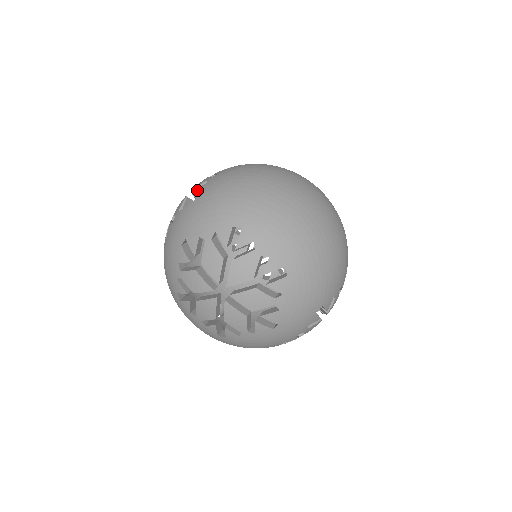
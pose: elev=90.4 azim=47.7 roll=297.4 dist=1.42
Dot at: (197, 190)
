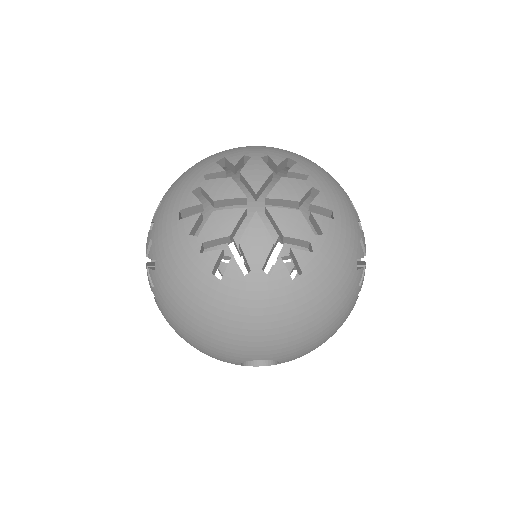
Dot at: occluded
